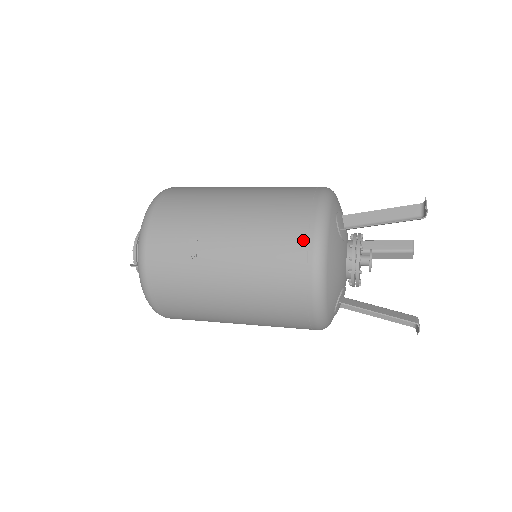
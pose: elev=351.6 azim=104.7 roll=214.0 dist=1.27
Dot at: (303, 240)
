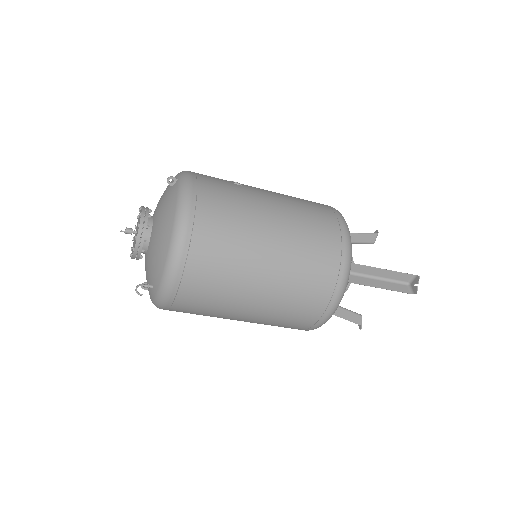
Dot at: occluded
